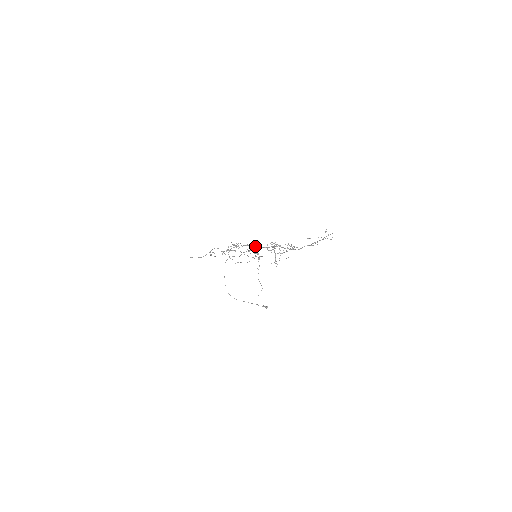
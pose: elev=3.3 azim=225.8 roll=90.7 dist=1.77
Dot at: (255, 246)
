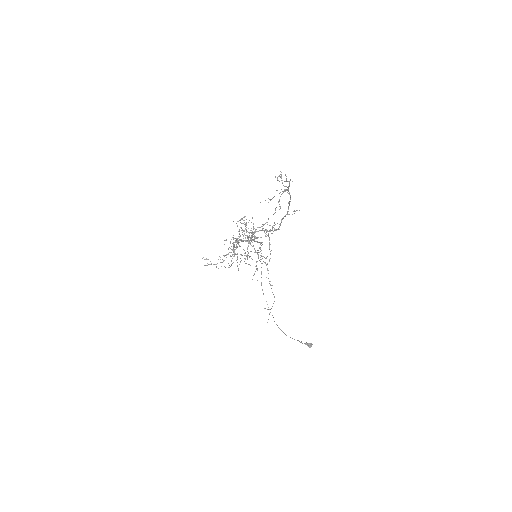
Dot at: occluded
